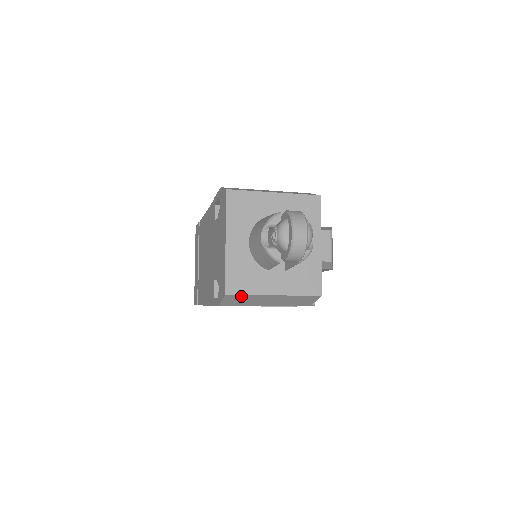
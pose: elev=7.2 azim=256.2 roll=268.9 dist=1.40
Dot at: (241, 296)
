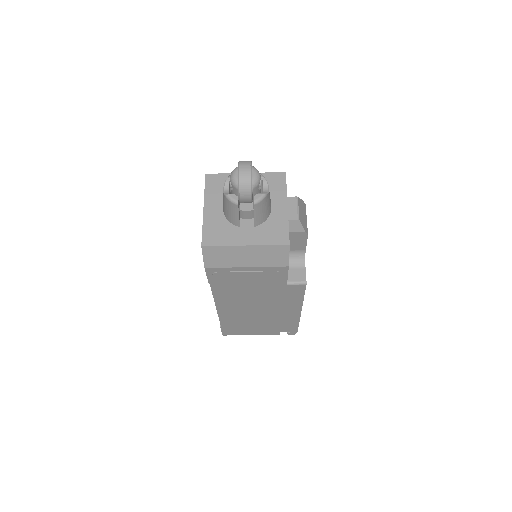
Dot at: (216, 249)
